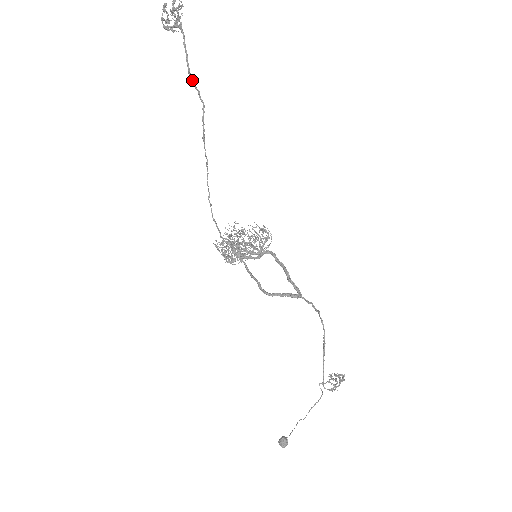
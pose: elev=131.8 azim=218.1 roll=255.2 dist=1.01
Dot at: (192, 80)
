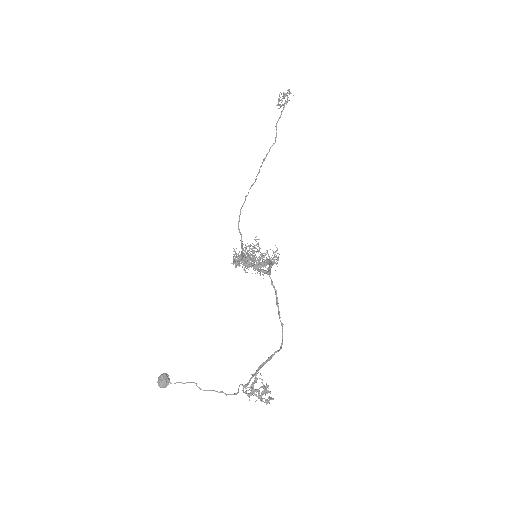
Dot at: (276, 127)
